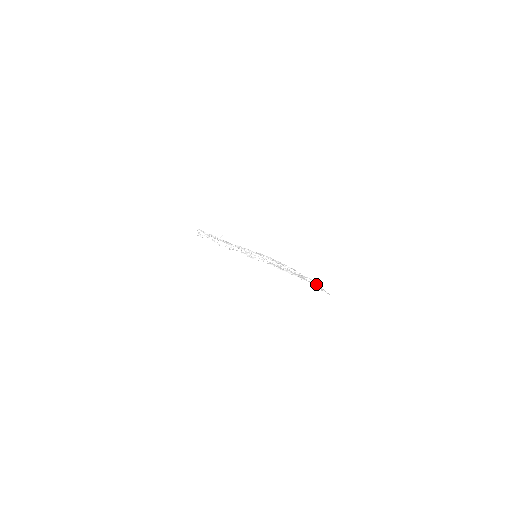
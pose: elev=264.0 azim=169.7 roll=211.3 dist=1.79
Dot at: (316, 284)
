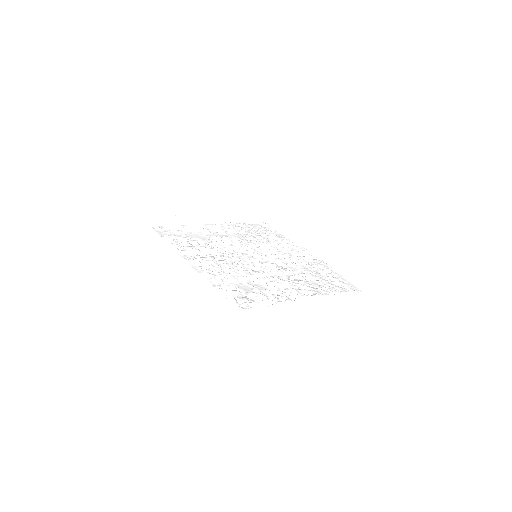
Dot at: (340, 279)
